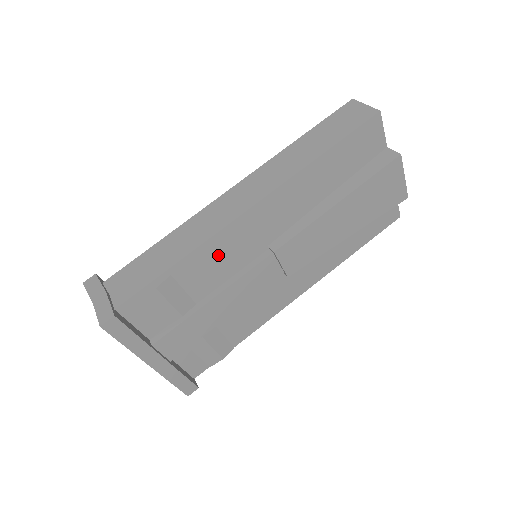
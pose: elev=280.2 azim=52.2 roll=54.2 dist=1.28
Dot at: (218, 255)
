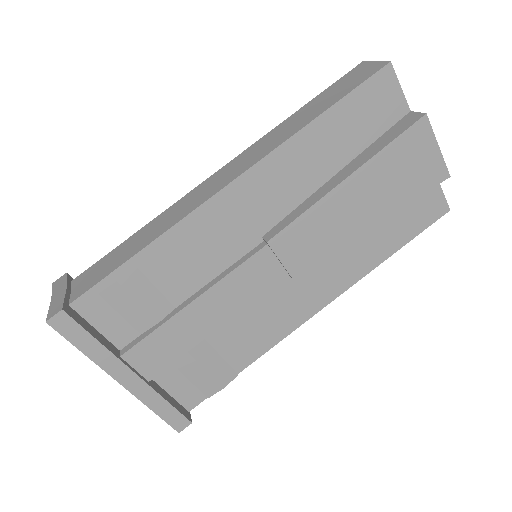
Dot at: (195, 244)
